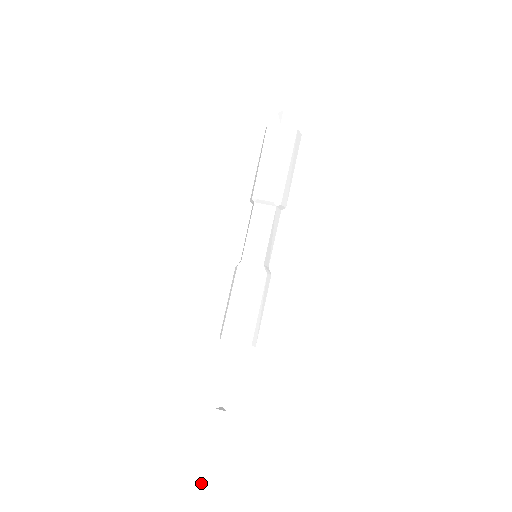
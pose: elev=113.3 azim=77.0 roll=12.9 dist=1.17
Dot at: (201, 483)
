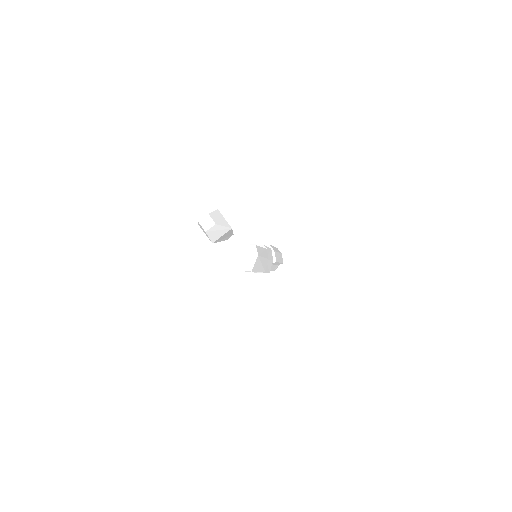
Dot at: (206, 215)
